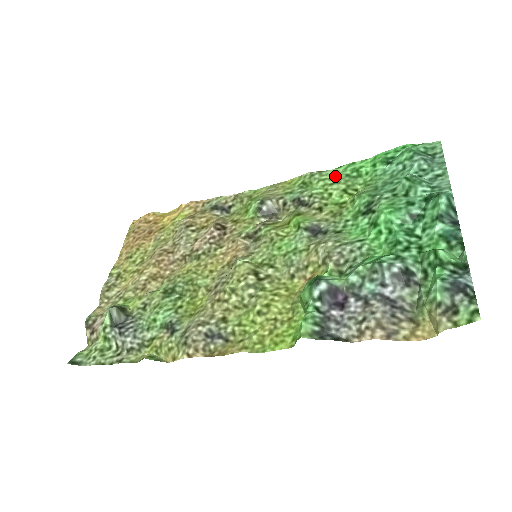
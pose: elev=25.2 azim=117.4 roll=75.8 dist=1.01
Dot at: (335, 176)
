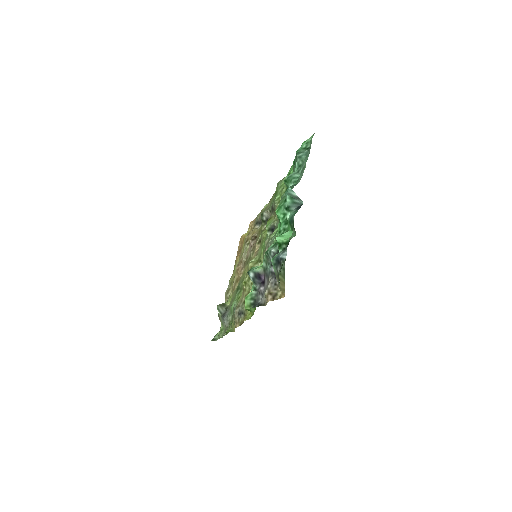
Dot at: occluded
